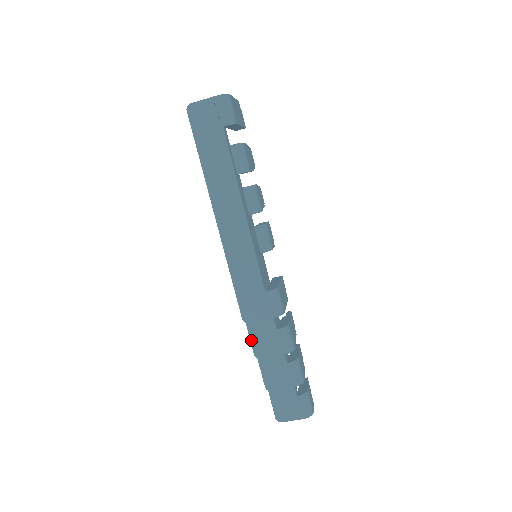
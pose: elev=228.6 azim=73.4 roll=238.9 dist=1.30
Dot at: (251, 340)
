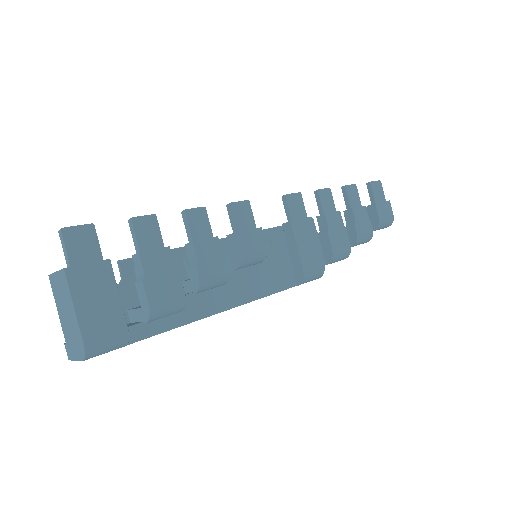
Dot at: occluded
